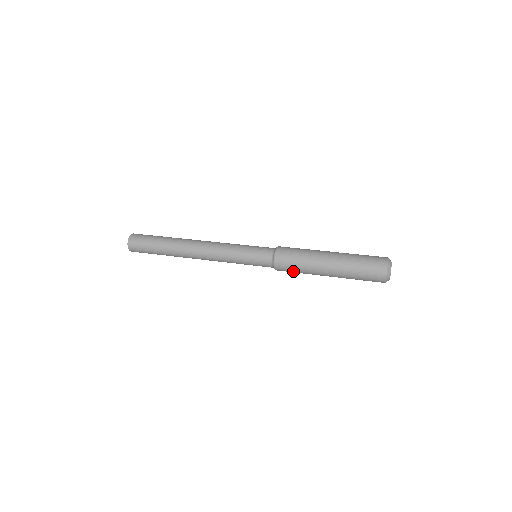
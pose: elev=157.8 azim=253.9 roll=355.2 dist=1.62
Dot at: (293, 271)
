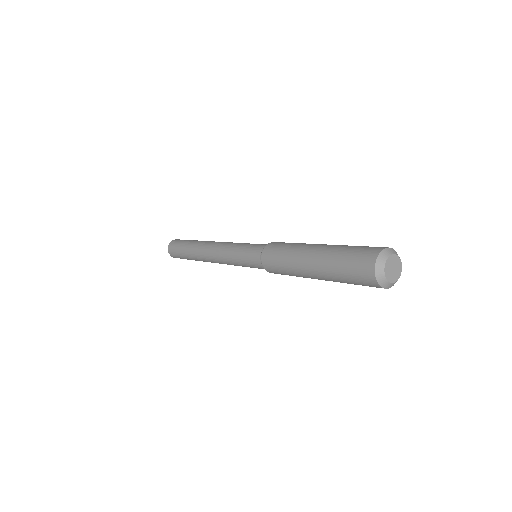
Dot at: (280, 271)
